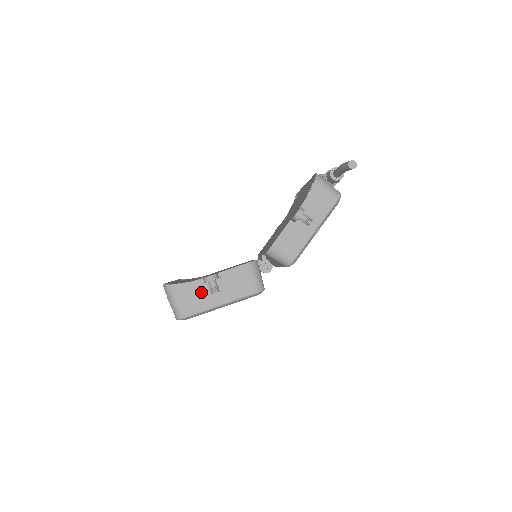
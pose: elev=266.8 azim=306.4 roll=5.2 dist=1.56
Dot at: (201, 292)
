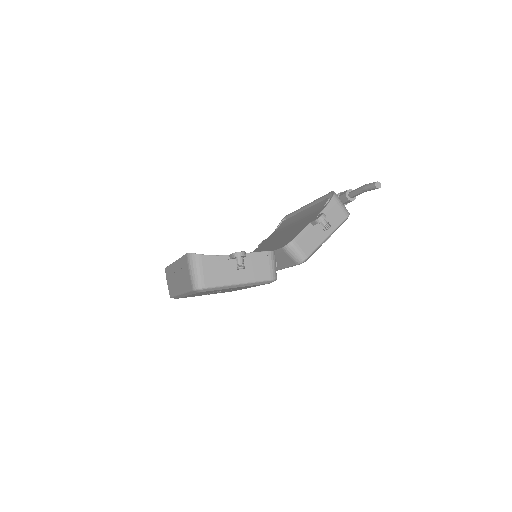
Dot at: (224, 267)
